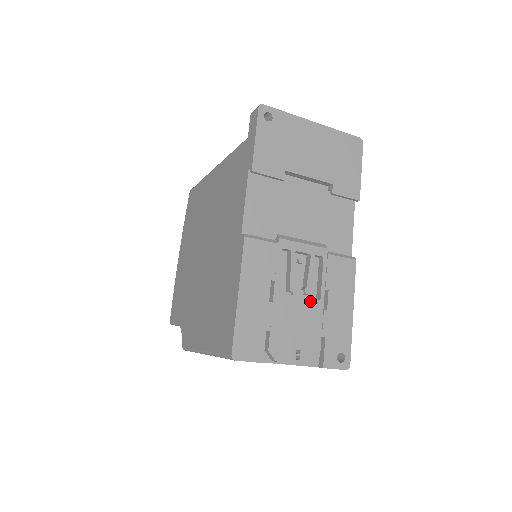
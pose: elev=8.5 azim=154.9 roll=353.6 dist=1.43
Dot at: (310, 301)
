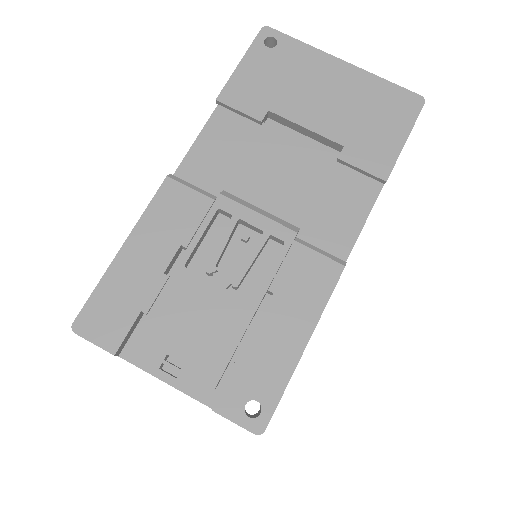
Dot at: (233, 298)
